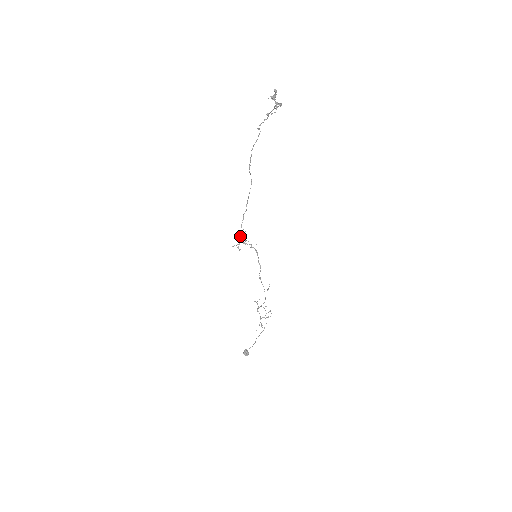
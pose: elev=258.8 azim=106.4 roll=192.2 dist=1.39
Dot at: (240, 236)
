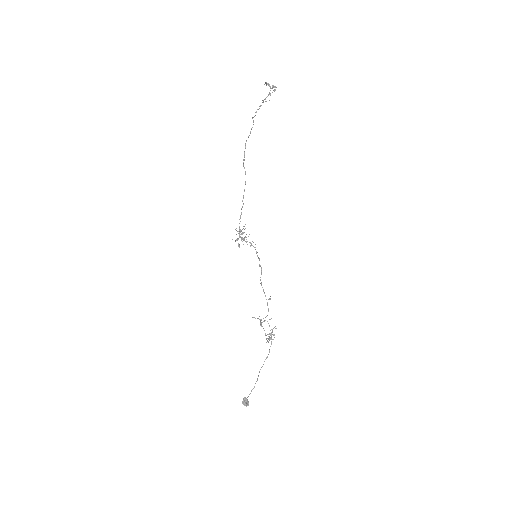
Dot at: (239, 233)
